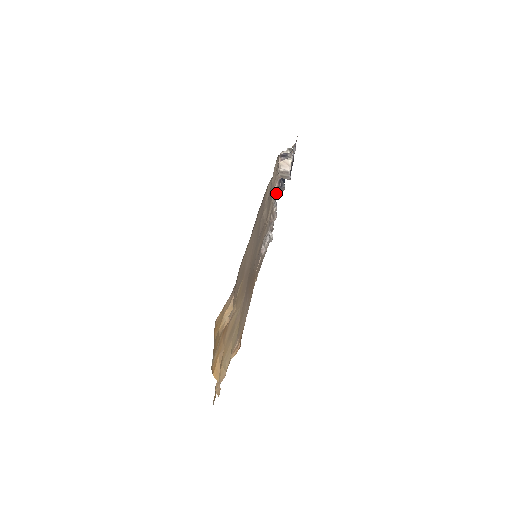
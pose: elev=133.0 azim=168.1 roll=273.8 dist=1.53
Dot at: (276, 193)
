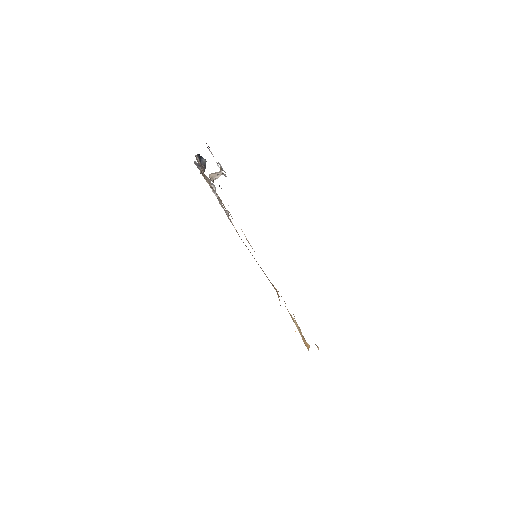
Dot at: occluded
